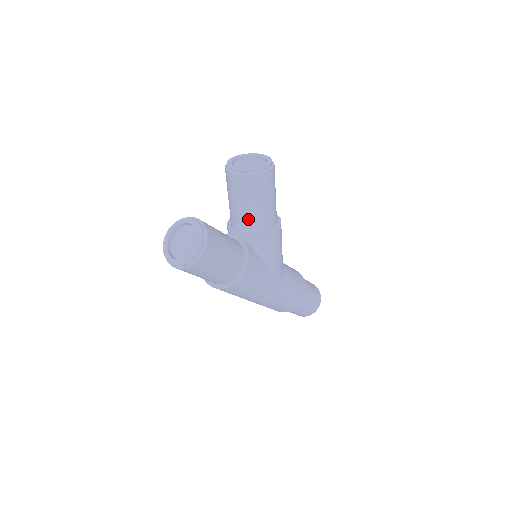
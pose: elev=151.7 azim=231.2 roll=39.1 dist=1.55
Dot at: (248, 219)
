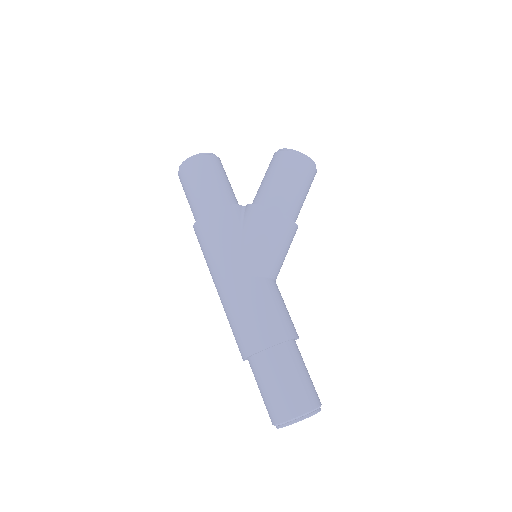
Dot at: (258, 192)
